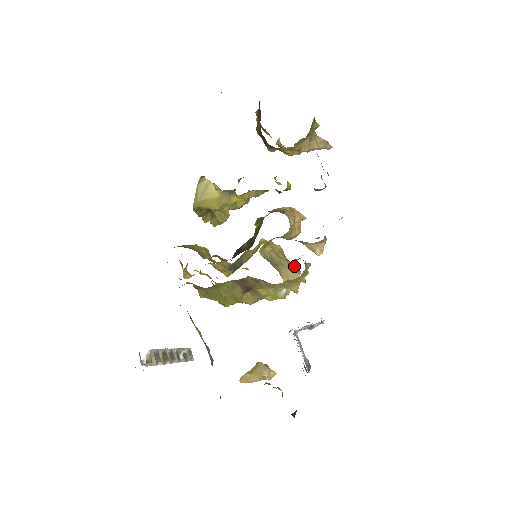
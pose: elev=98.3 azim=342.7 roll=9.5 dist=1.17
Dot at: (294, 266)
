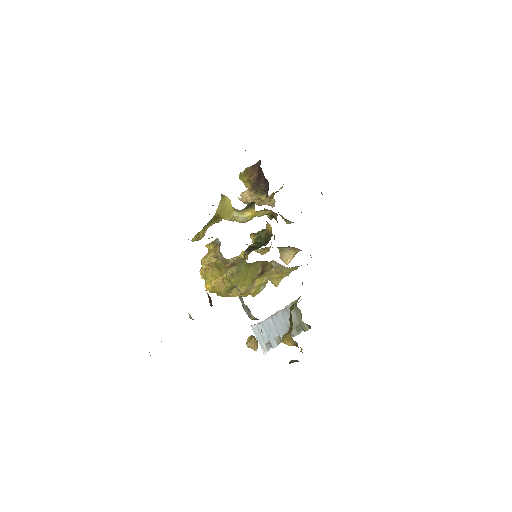
Dot at: occluded
